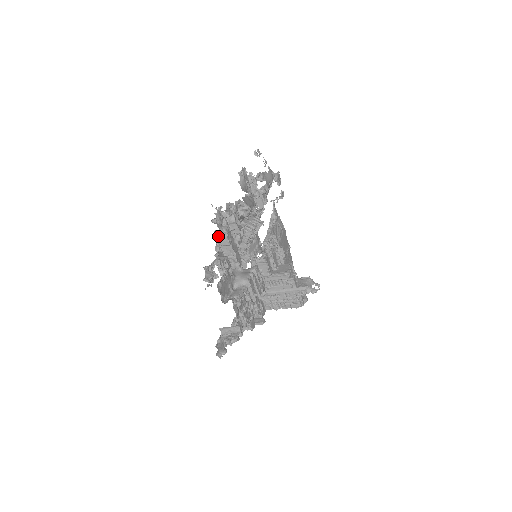
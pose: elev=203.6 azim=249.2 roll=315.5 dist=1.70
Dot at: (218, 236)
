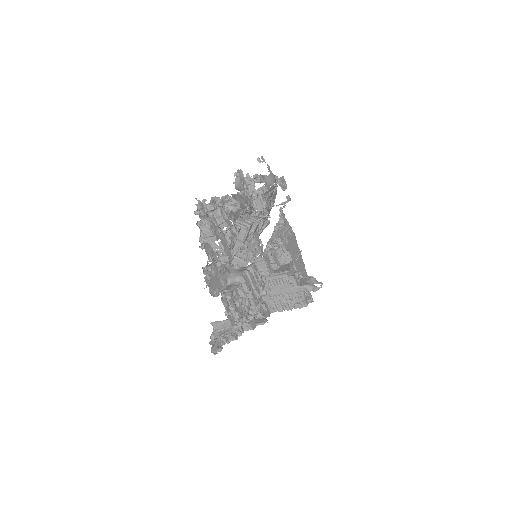
Dot at: (202, 227)
